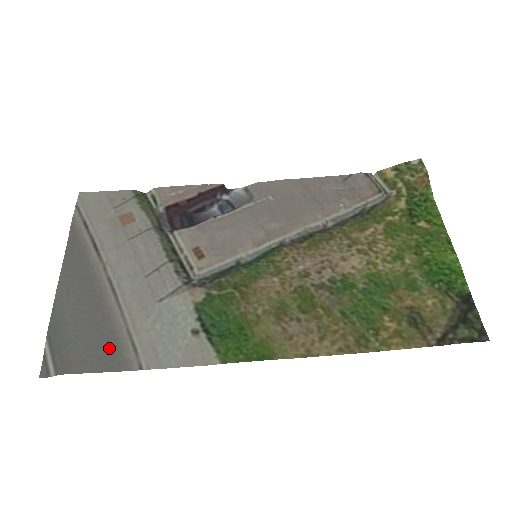
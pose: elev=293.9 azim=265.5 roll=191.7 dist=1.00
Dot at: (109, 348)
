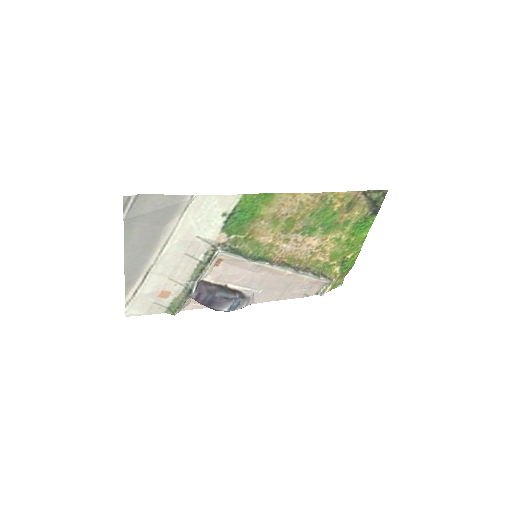
Dot at: (169, 209)
